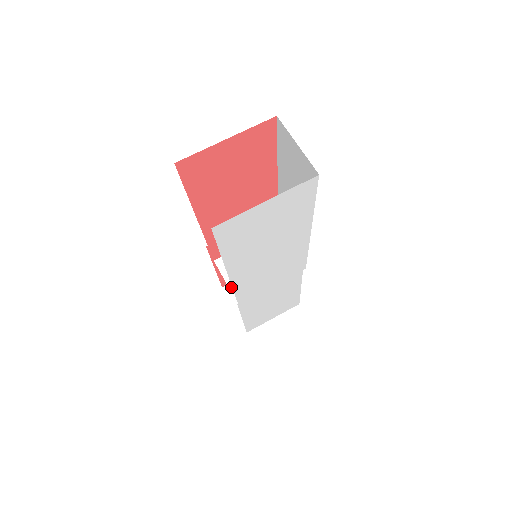
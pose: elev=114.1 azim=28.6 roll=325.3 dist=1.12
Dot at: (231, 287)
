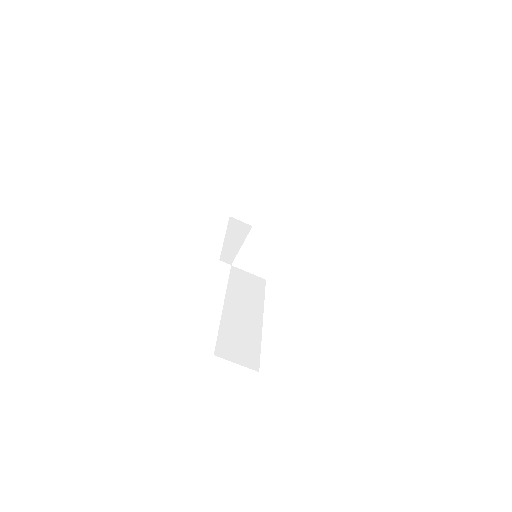
Dot at: (253, 273)
